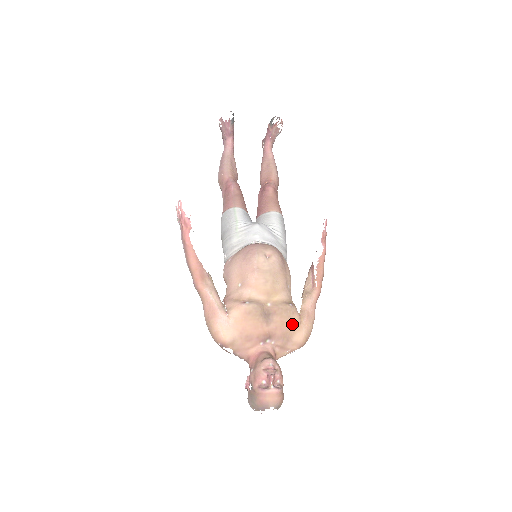
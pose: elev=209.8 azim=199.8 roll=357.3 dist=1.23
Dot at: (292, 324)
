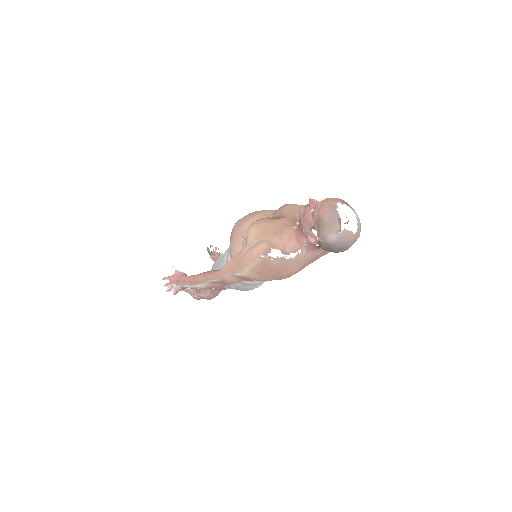
Dot at: occluded
